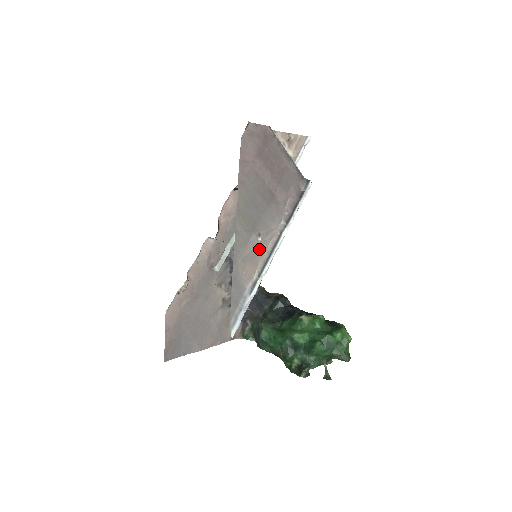
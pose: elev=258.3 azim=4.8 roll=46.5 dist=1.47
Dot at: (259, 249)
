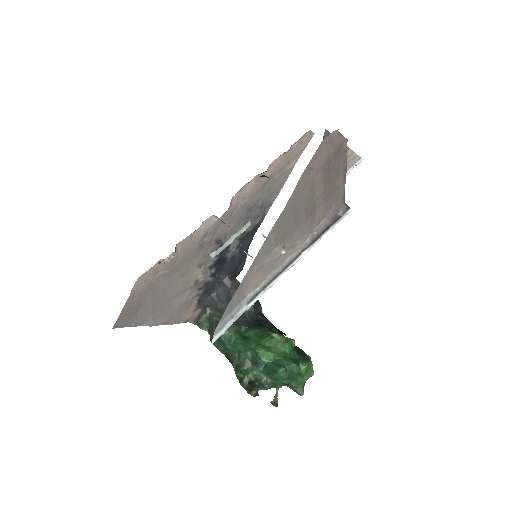
Dot at: (277, 261)
